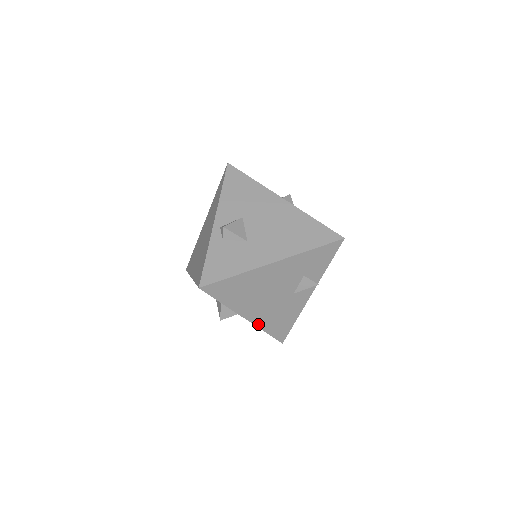
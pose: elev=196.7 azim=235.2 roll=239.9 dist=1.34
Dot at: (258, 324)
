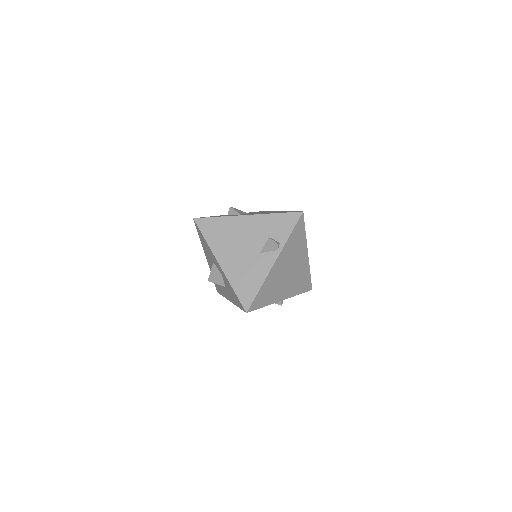
Dot at: (228, 276)
